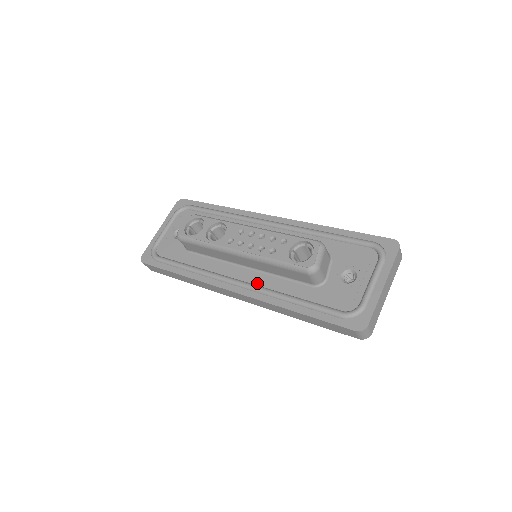
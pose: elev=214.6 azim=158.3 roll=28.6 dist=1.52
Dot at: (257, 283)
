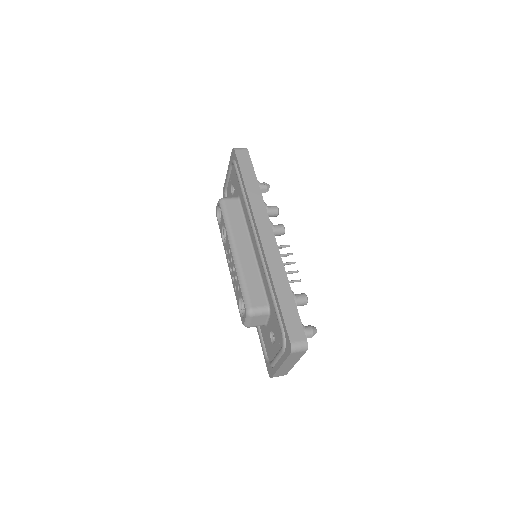
Dot at: occluded
